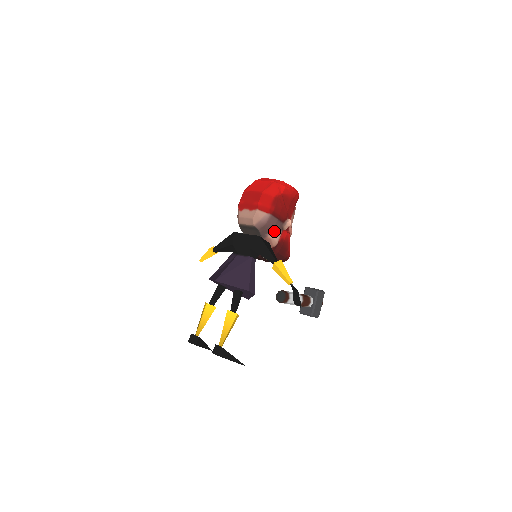
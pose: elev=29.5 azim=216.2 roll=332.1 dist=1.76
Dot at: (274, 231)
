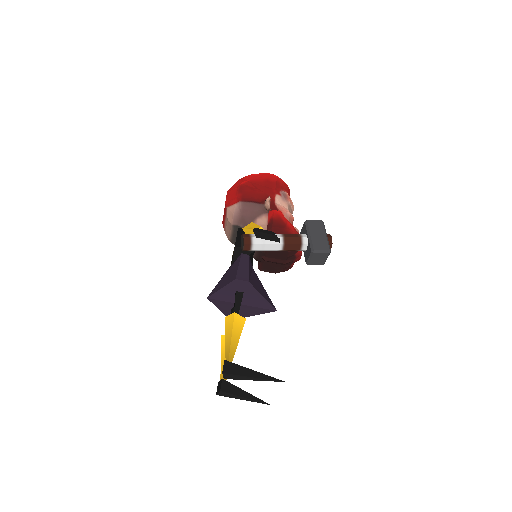
Dot at: (257, 217)
